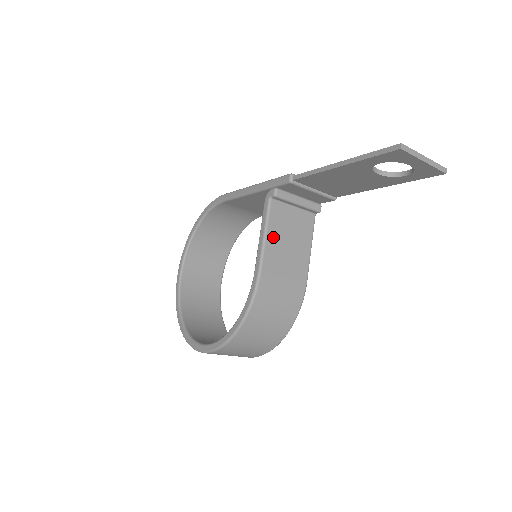
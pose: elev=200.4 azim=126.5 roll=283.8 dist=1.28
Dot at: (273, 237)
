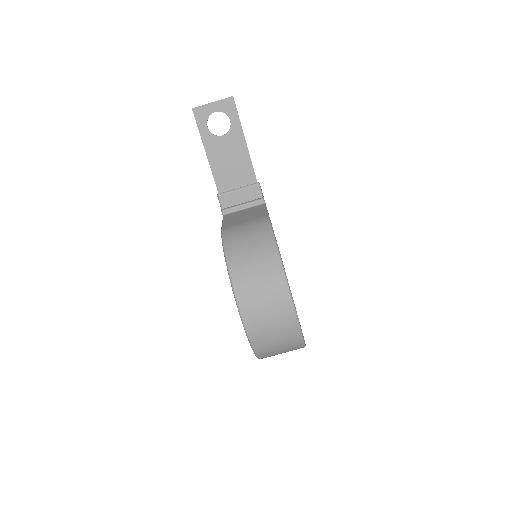
Dot at: (229, 220)
